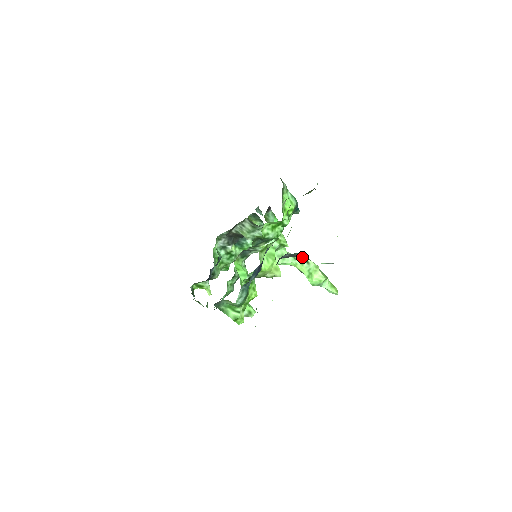
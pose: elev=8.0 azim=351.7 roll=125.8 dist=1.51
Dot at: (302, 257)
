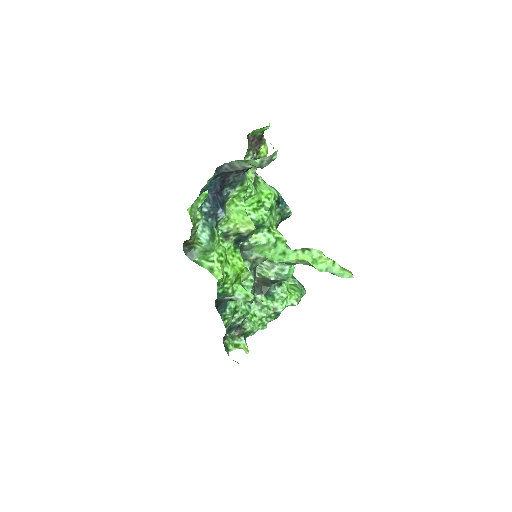
Dot at: (303, 248)
